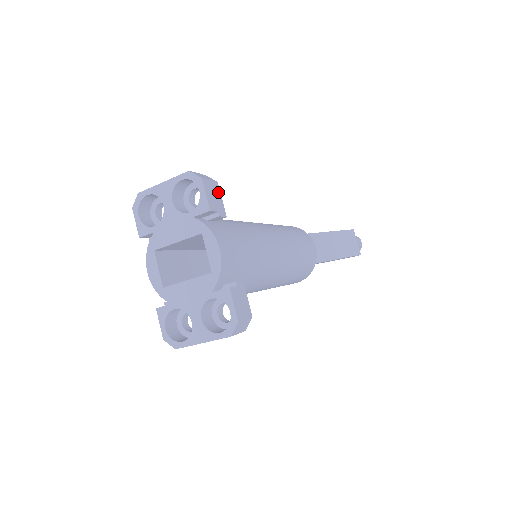
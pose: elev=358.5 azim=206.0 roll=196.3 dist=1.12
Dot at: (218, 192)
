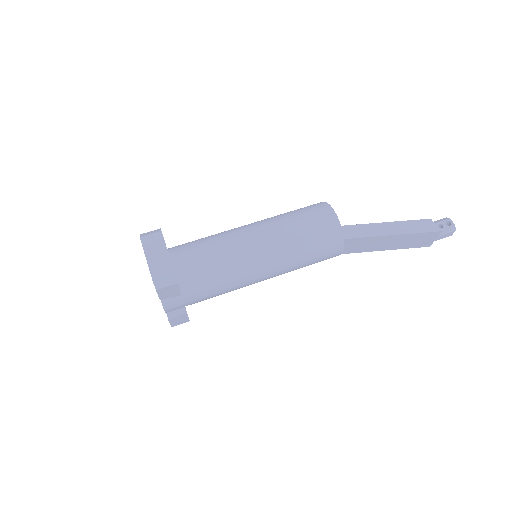
Dot at: (176, 288)
